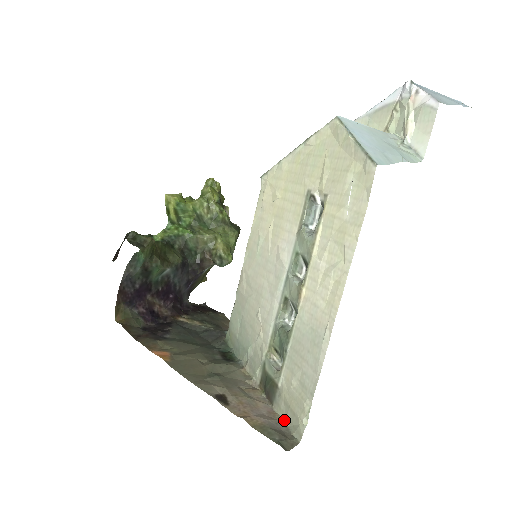
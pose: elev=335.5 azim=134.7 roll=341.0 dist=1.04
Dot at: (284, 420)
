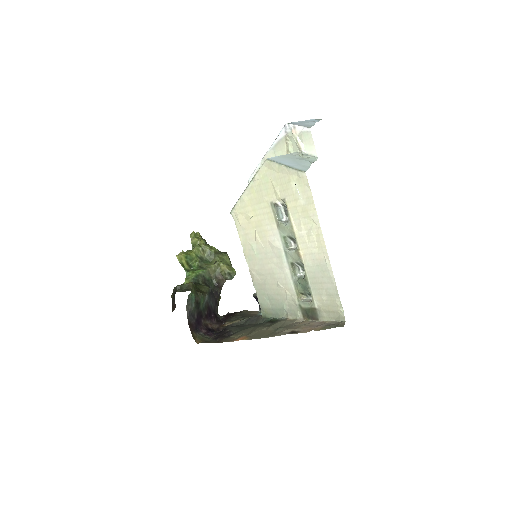
Dot at: (330, 320)
